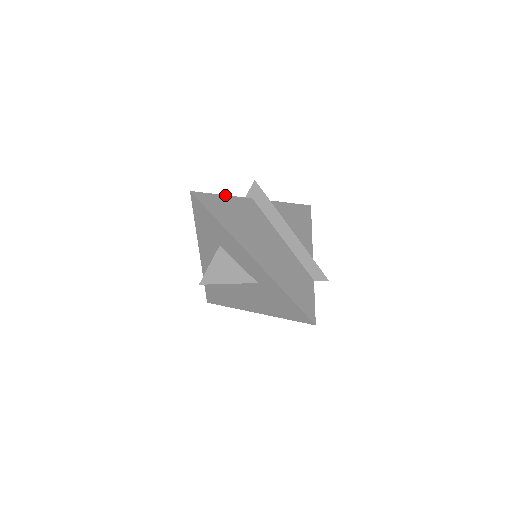
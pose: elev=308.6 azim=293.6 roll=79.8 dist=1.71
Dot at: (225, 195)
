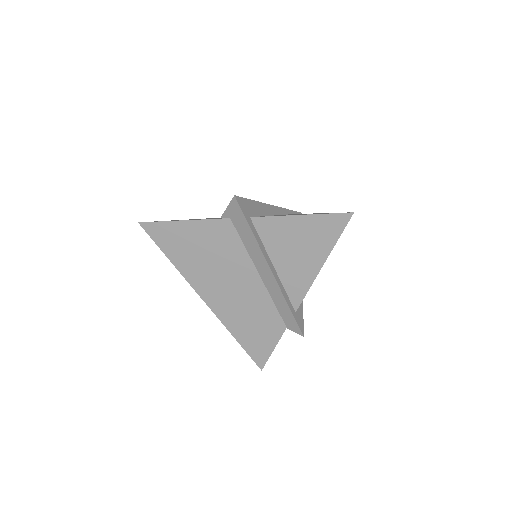
Dot at: (186, 220)
